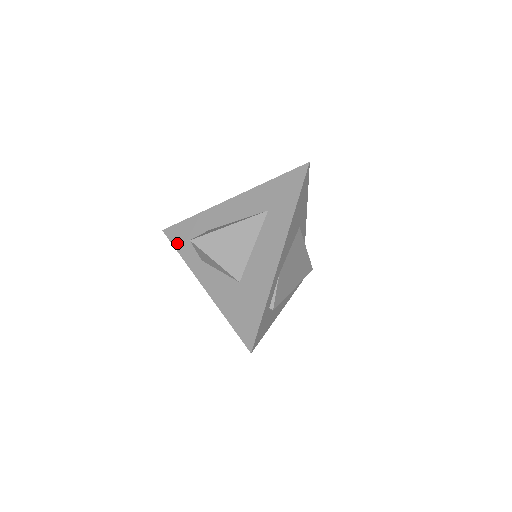
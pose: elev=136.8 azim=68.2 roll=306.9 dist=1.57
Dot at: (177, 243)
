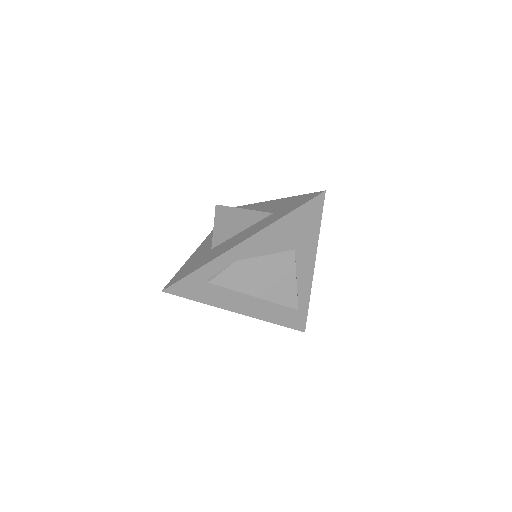
Dot at: occluded
